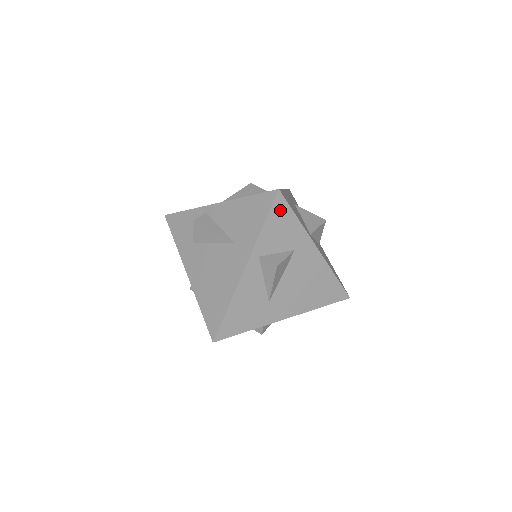
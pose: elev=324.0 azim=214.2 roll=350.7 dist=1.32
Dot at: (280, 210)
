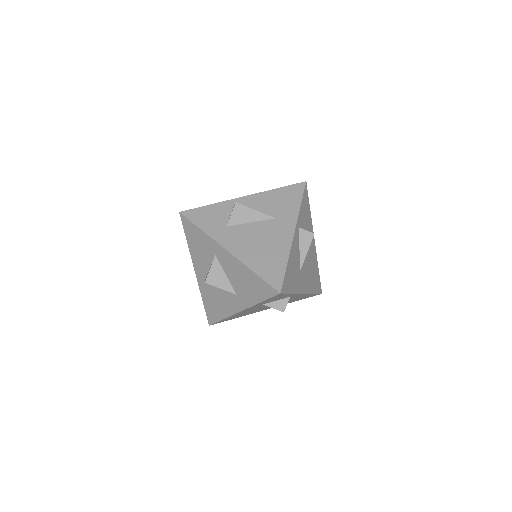
Dot at: (306, 197)
